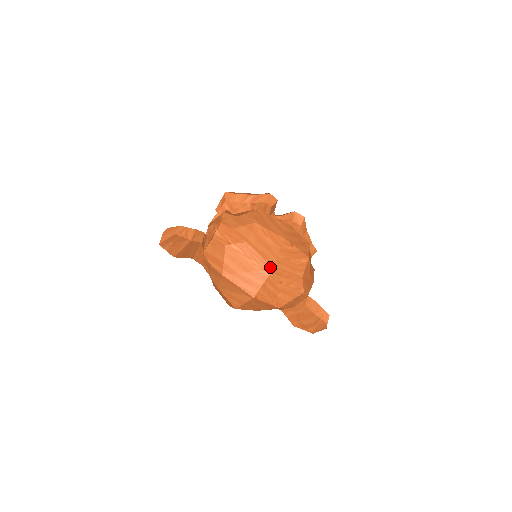
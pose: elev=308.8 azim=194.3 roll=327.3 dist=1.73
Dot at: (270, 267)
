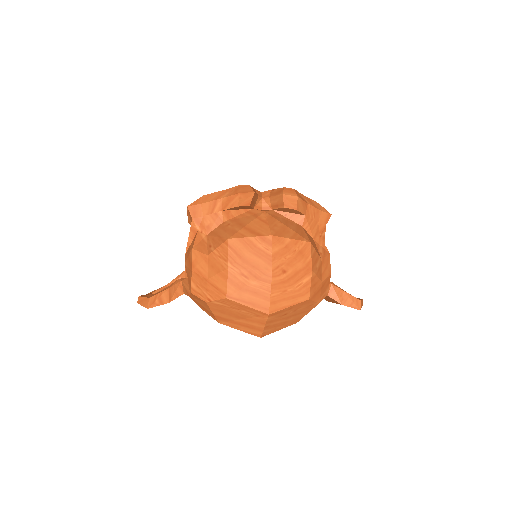
Dot at: (264, 314)
